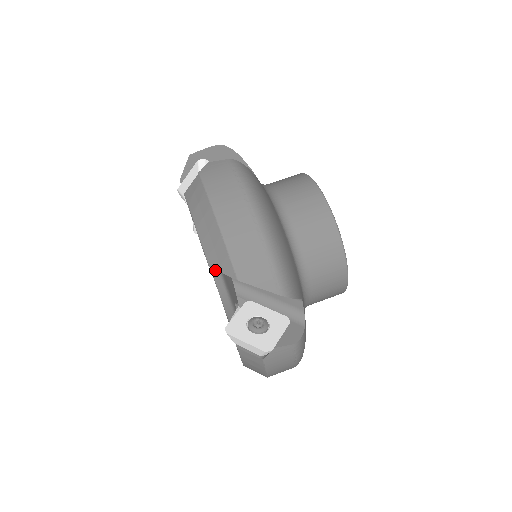
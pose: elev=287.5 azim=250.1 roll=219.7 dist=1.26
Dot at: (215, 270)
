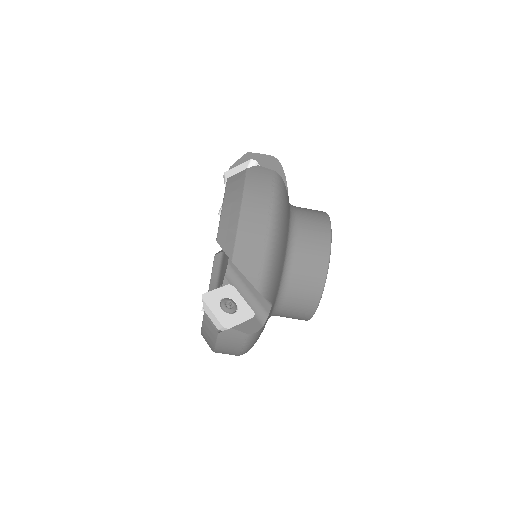
Dot at: (219, 252)
